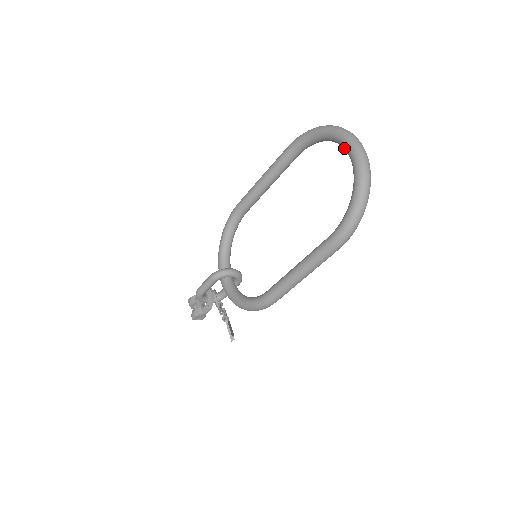
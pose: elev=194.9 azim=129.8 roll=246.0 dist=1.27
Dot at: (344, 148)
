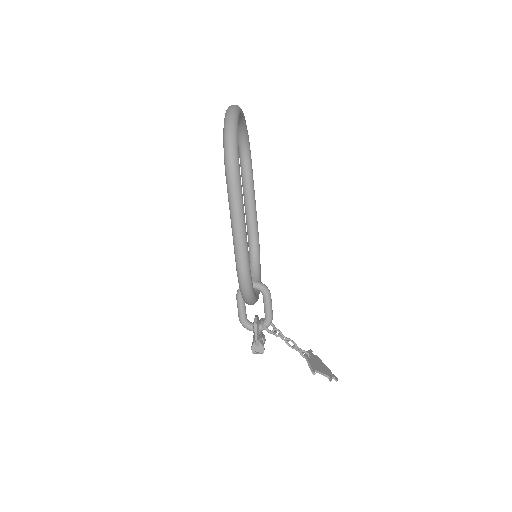
Dot at: occluded
